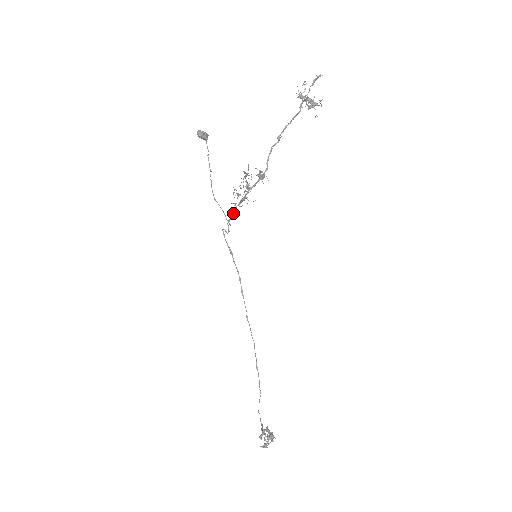
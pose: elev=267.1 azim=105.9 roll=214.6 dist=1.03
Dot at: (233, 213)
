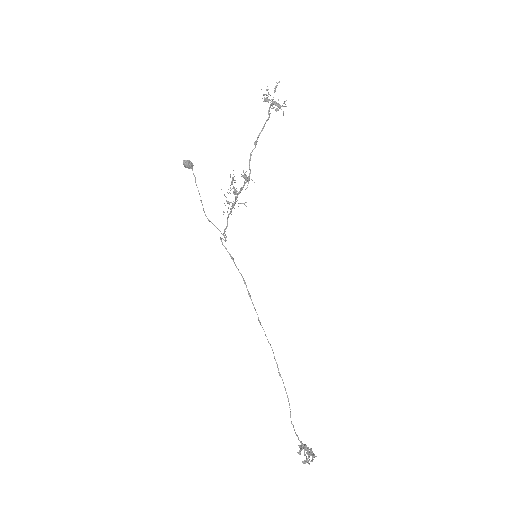
Dot at: (227, 222)
